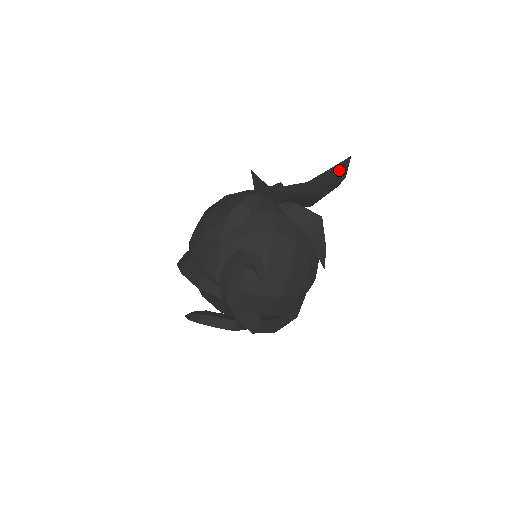
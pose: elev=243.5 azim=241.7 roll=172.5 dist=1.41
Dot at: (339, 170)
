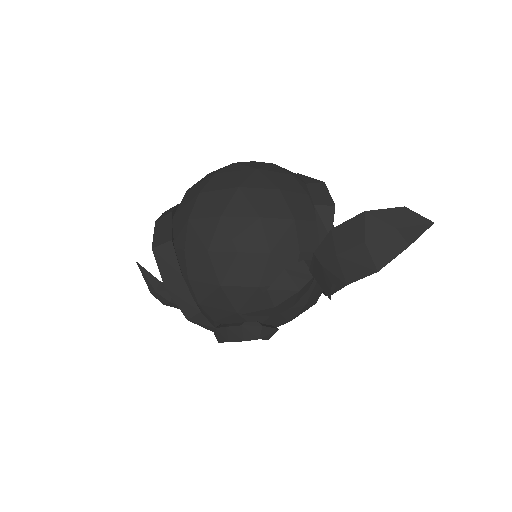
Dot at: (409, 227)
